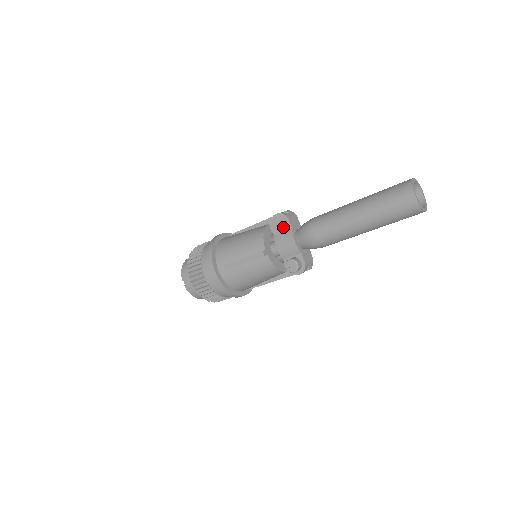
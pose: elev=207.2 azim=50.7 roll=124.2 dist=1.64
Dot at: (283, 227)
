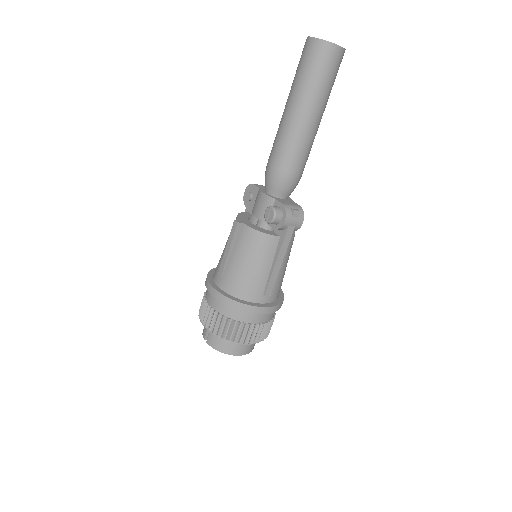
Dot at: (253, 196)
